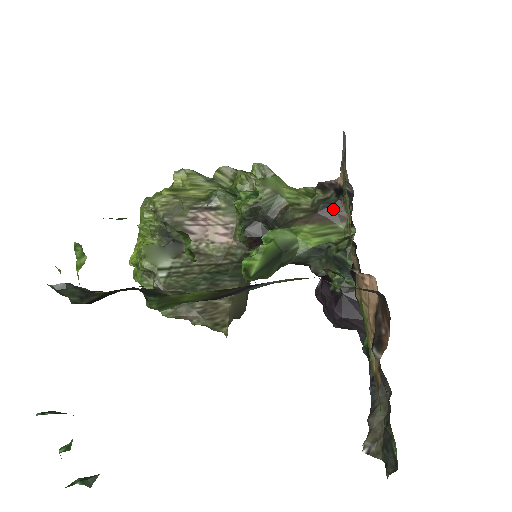
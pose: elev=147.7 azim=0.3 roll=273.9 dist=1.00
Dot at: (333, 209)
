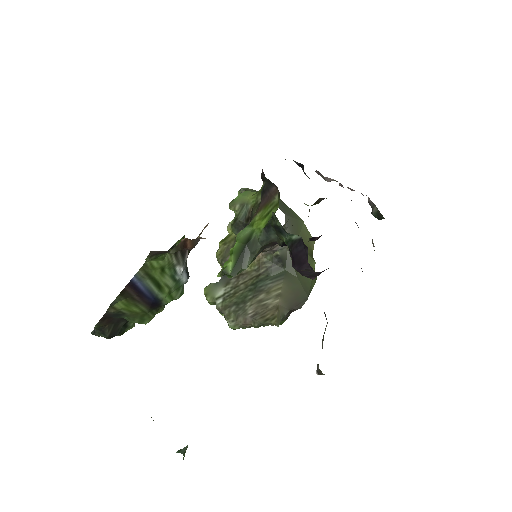
Dot at: (266, 191)
